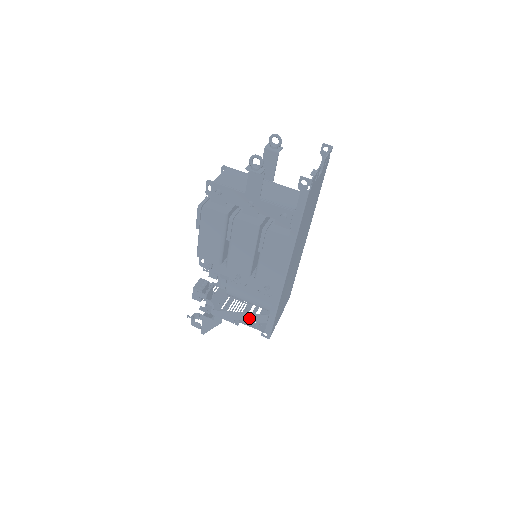
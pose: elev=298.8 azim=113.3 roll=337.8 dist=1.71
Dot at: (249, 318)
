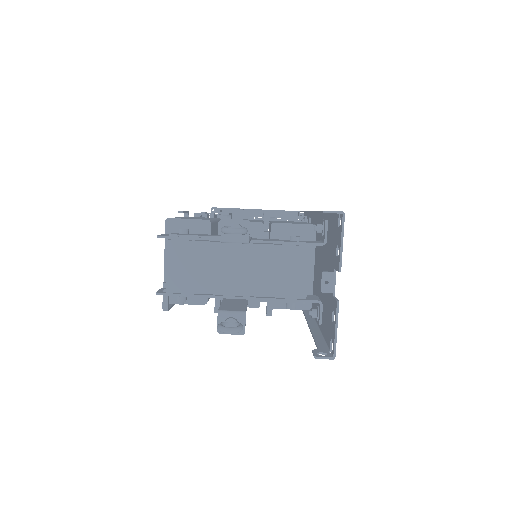
Dot at: occluded
